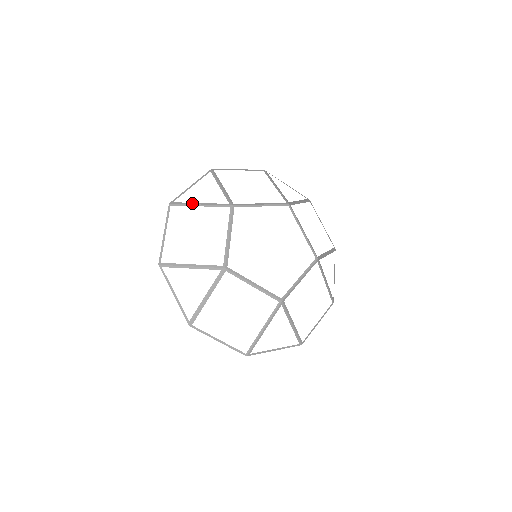
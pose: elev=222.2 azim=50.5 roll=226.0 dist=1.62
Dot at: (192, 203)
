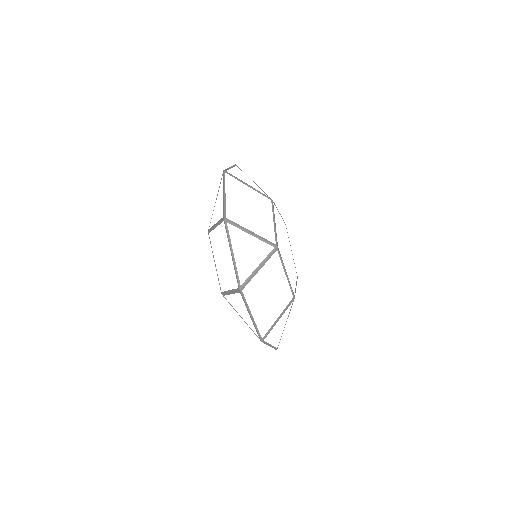
Dot at: occluded
